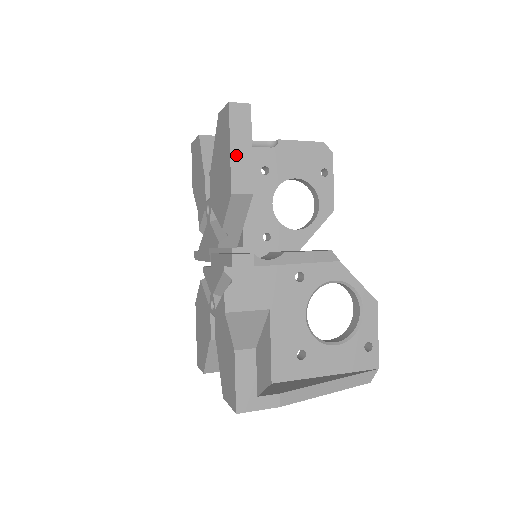
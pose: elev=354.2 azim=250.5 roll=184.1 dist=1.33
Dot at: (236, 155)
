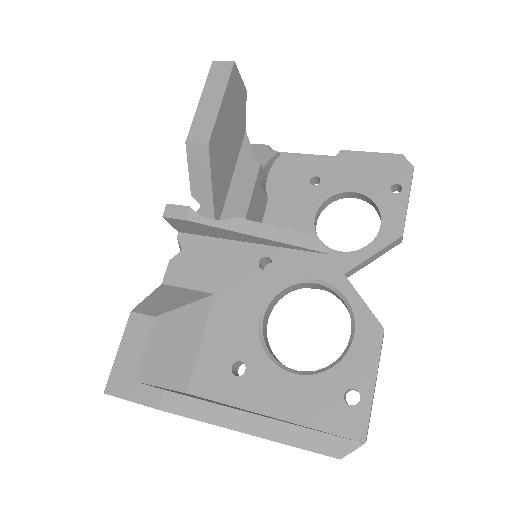
Dot at: (203, 107)
